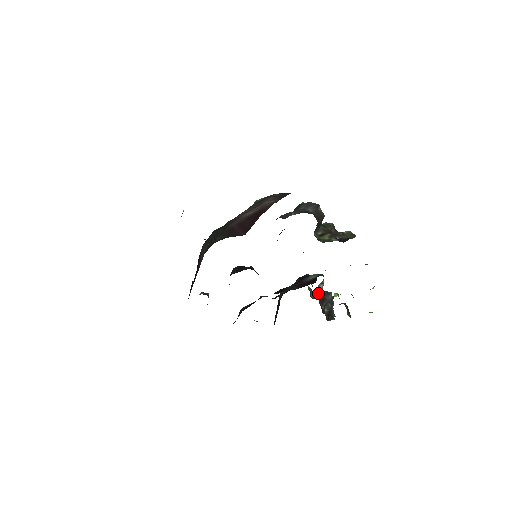
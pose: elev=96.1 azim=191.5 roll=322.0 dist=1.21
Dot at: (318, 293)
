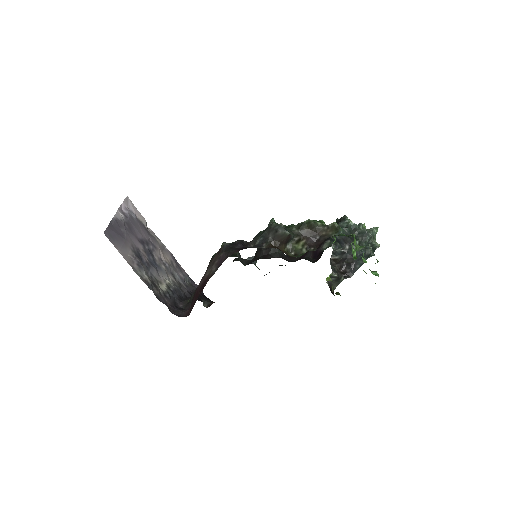
Dot at: (333, 258)
